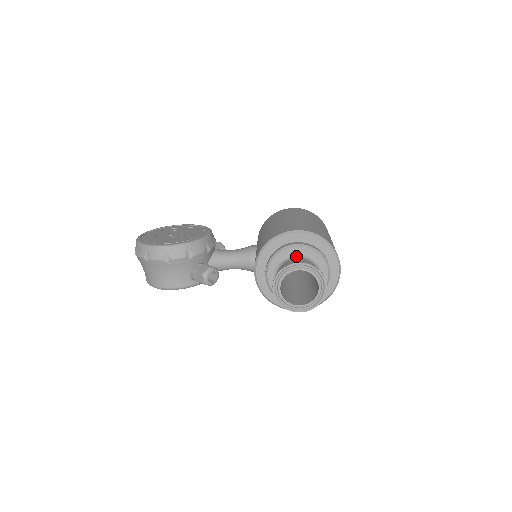
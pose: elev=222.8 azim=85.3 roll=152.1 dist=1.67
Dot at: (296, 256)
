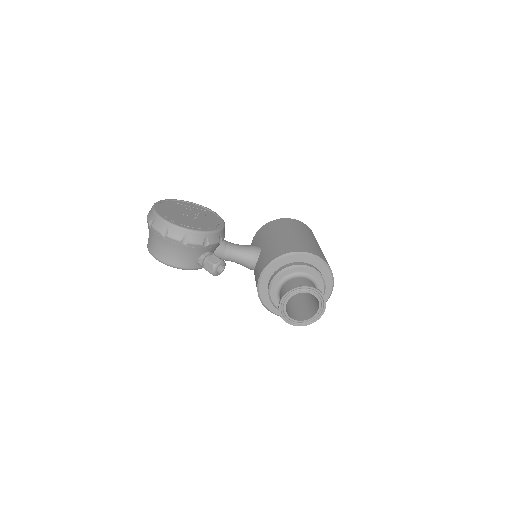
Dot at: (304, 276)
